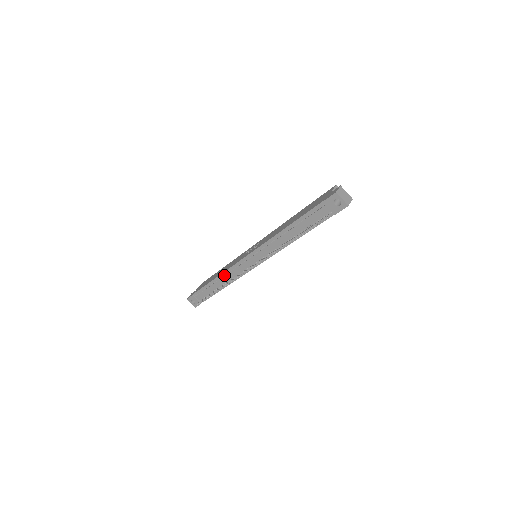
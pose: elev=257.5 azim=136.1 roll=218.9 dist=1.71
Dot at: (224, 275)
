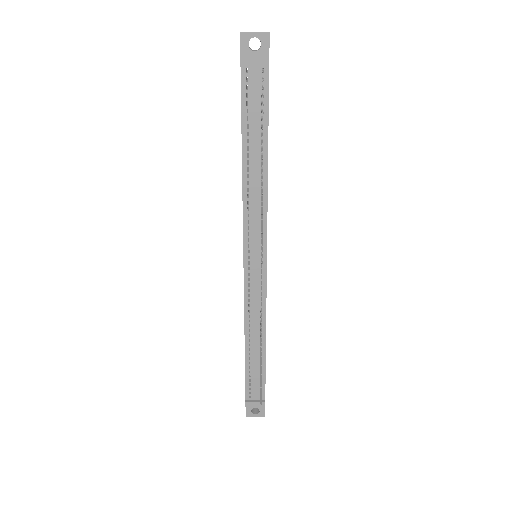
Dot at: (248, 324)
